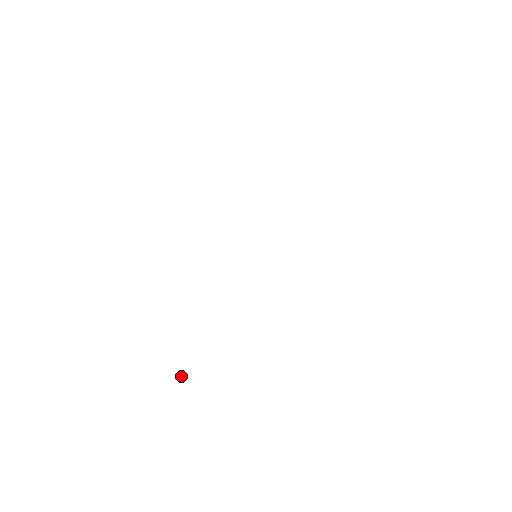
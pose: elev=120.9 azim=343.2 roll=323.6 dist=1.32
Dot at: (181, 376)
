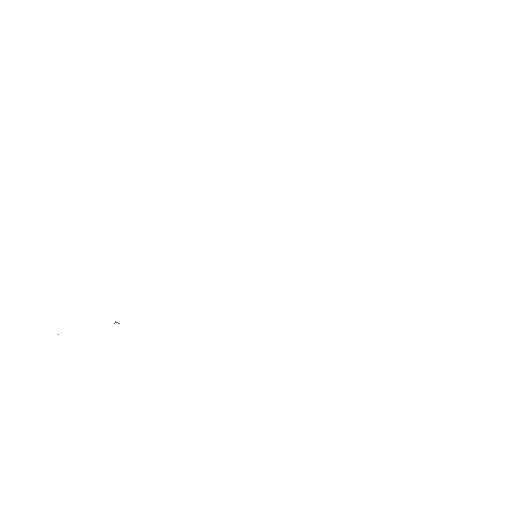
Dot at: occluded
